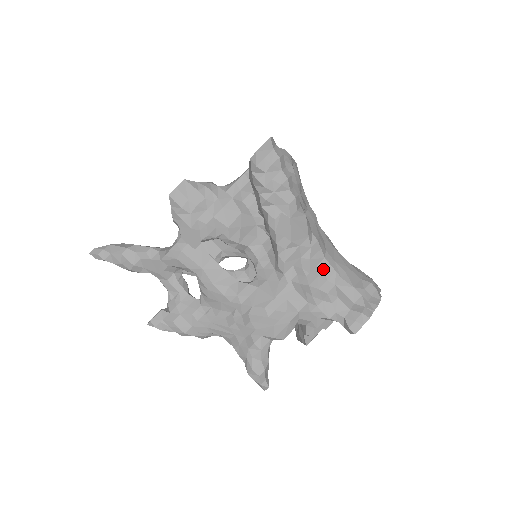
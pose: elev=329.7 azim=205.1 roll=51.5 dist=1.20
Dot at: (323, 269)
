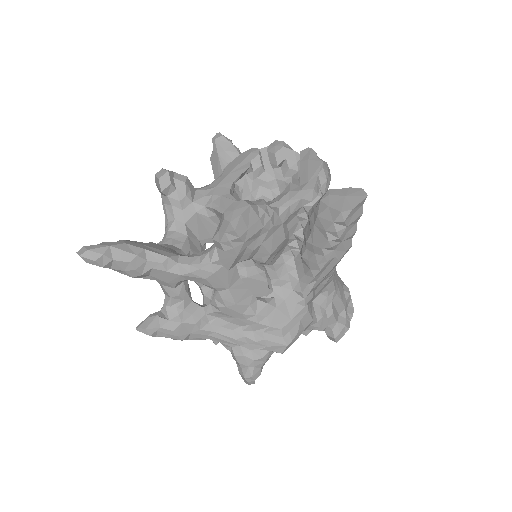
Dot at: (328, 289)
